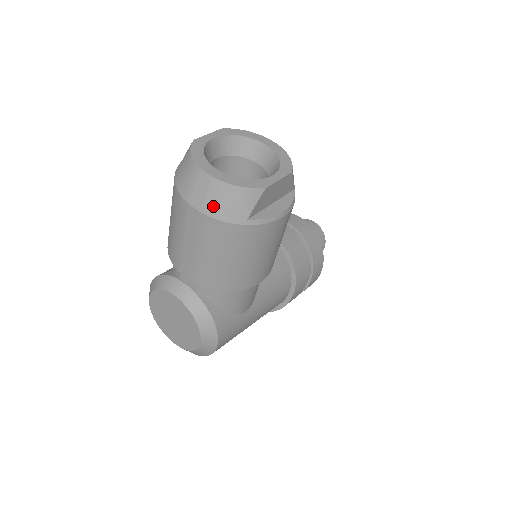
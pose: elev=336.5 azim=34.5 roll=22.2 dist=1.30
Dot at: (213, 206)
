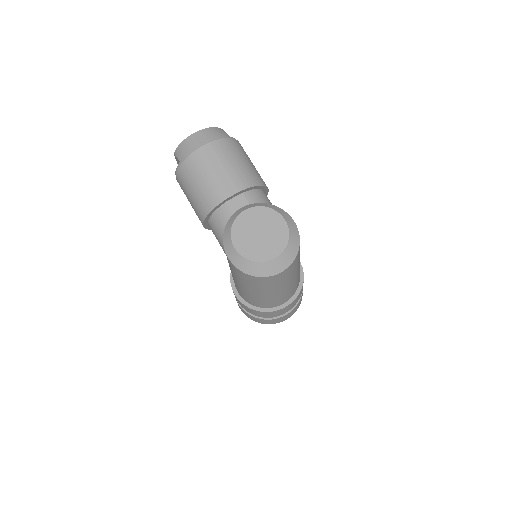
Dot at: (212, 137)
